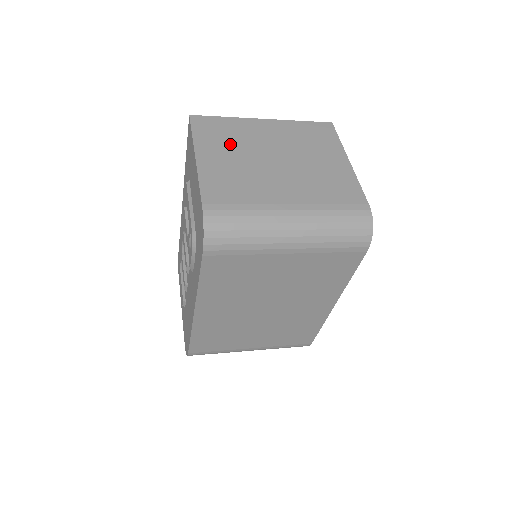
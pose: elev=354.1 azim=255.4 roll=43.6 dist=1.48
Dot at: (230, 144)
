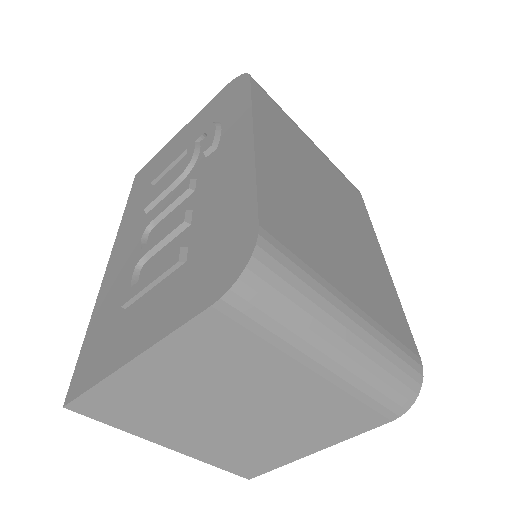
Dot at: occluded
